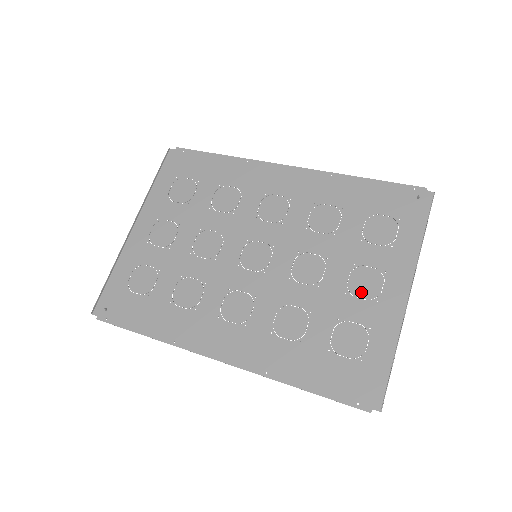
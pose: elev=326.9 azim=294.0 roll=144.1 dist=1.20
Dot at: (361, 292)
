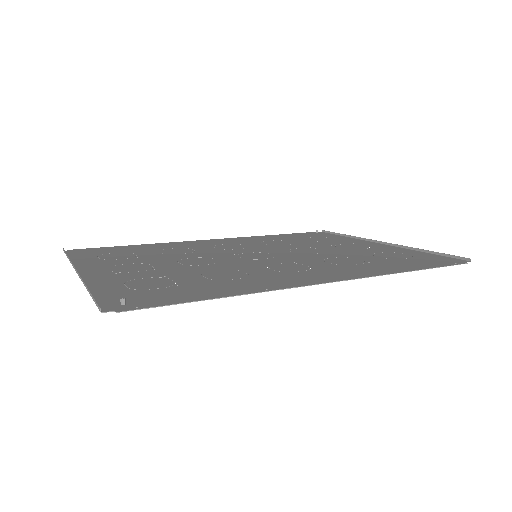
Dot at: (358, 248)
